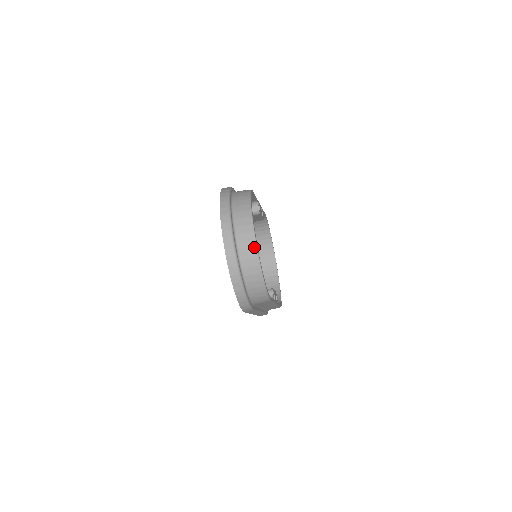
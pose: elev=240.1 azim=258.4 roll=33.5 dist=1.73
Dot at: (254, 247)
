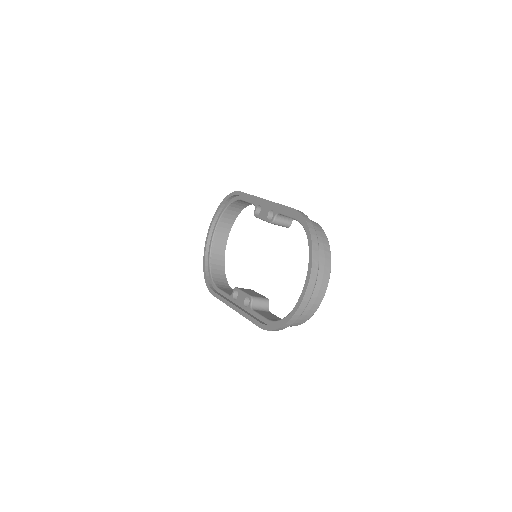
Dot at: (322, 296)
